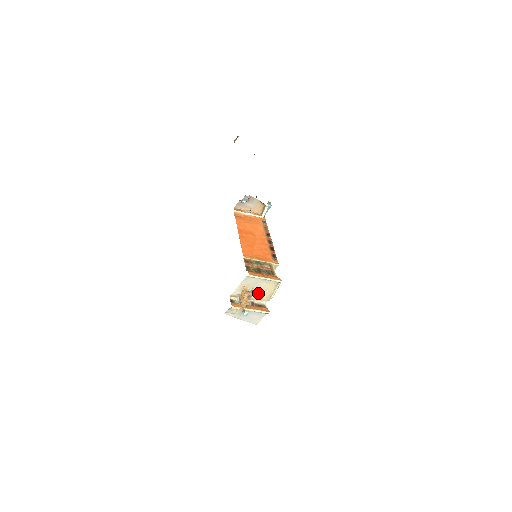
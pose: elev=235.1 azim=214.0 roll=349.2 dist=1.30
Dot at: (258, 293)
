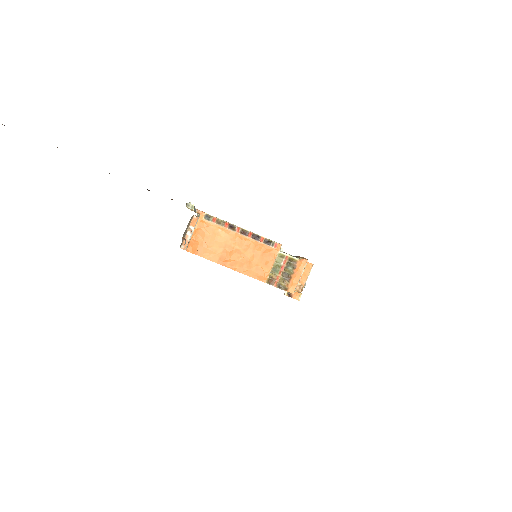
Dot at: occluded
